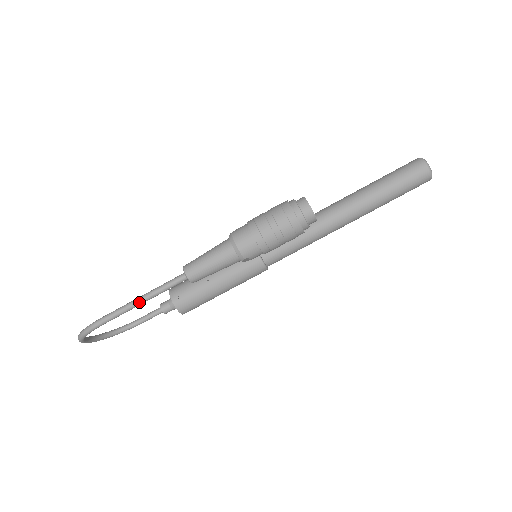
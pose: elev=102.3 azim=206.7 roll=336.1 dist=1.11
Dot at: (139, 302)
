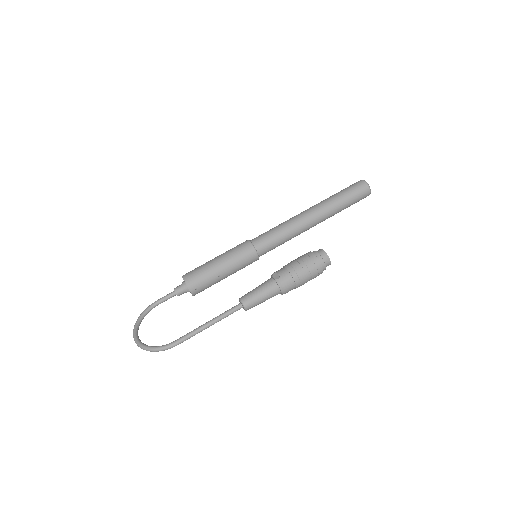
Dot at: occluded
